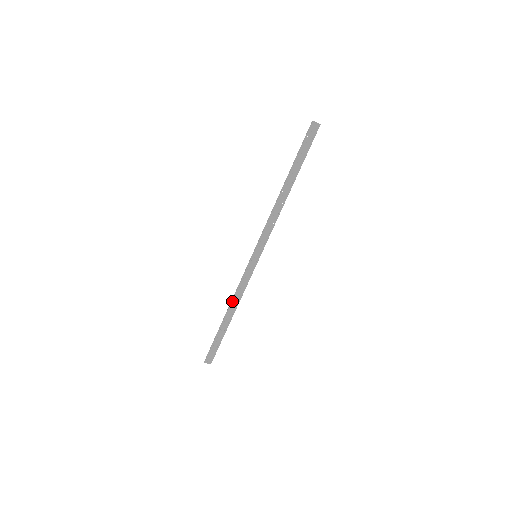
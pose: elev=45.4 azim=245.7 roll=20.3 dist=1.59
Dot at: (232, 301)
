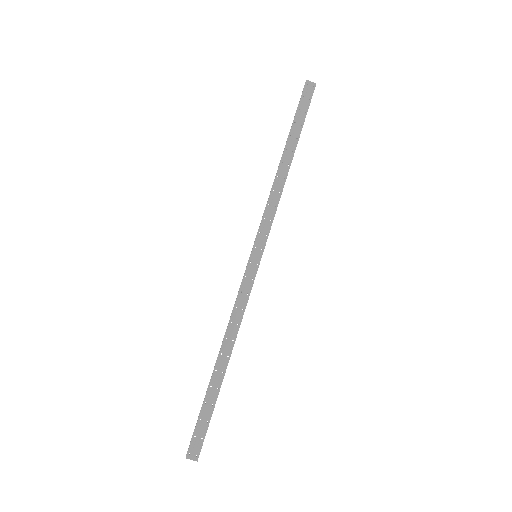
Dot at: (226, 332)
